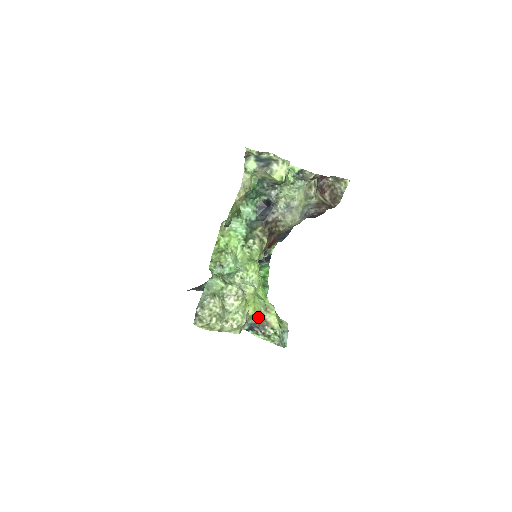
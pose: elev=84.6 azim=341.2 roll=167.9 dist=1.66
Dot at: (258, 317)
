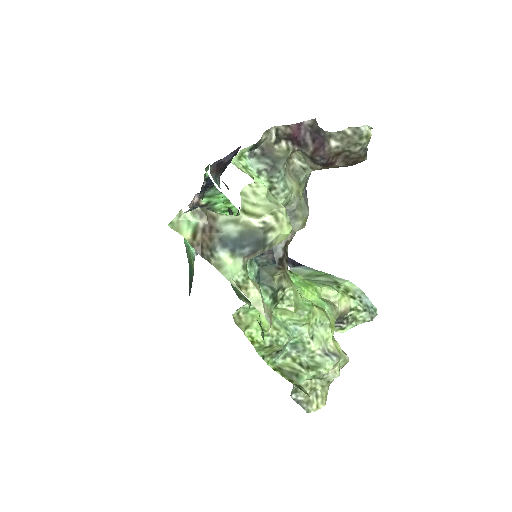
Dot at: occluded
